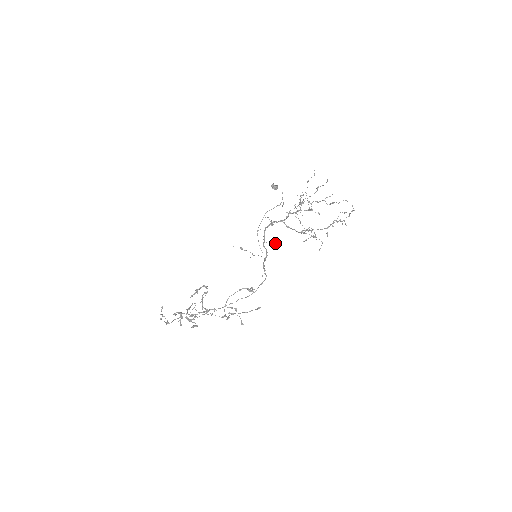
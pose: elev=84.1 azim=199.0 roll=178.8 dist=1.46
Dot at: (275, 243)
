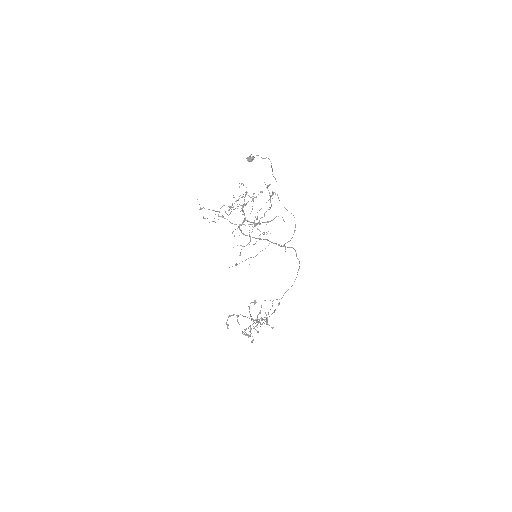
Dot at: (263, 232)
